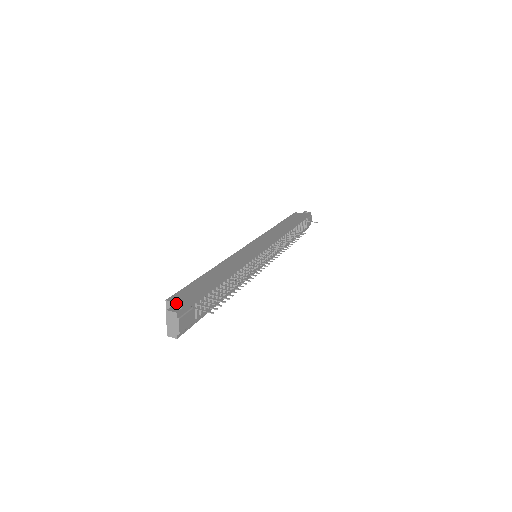
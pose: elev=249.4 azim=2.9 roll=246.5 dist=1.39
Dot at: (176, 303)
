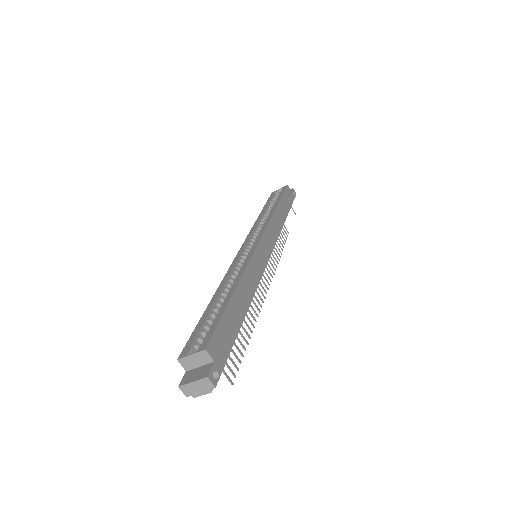
Dot at: (215, 363)
